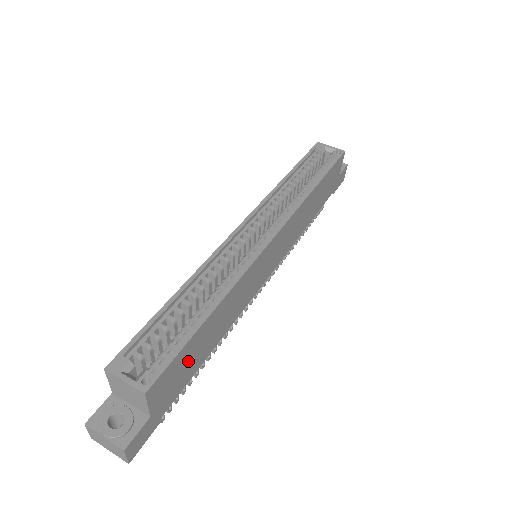
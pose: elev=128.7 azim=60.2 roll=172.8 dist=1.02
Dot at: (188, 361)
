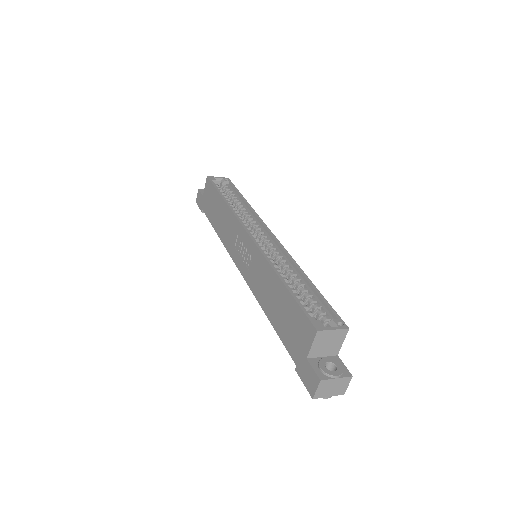
Dot at: occluded
